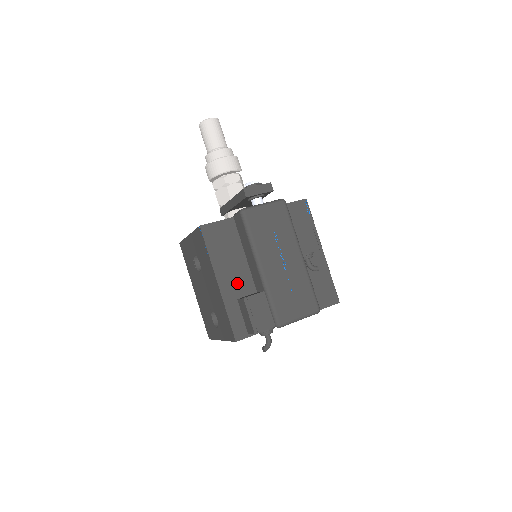
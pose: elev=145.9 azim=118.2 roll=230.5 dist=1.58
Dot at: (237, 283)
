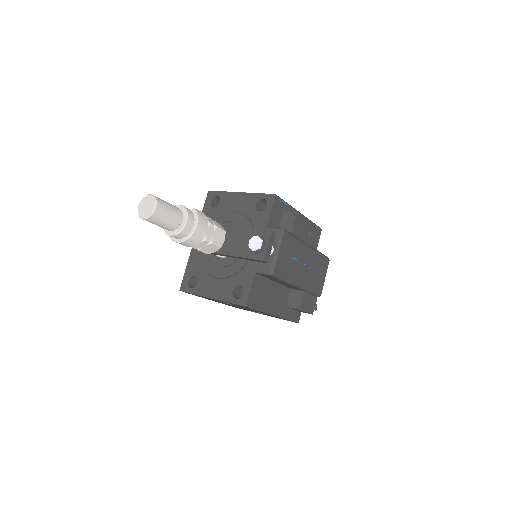
Dot at: (281, 301)
